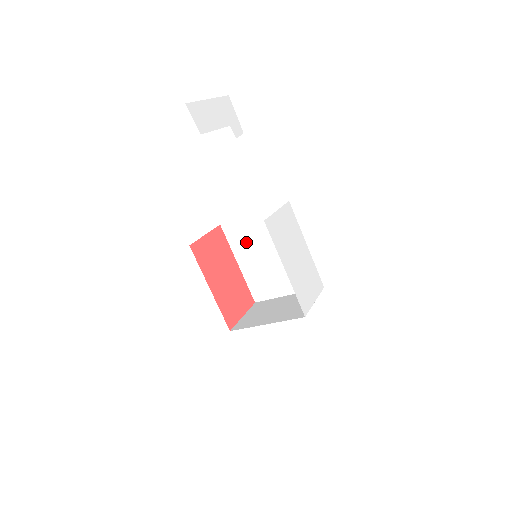
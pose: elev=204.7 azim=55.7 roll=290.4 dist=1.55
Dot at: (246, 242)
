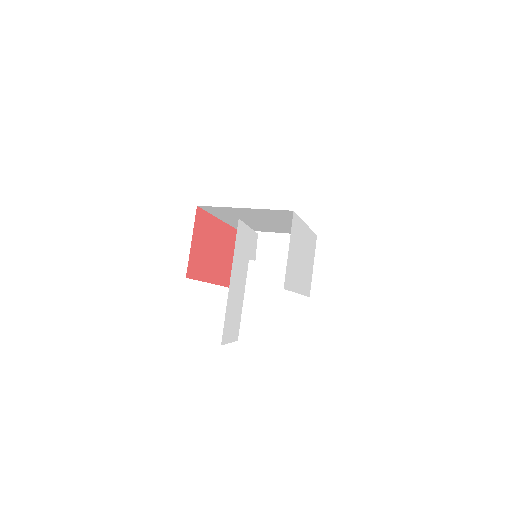
Dot at: (231, 215)
